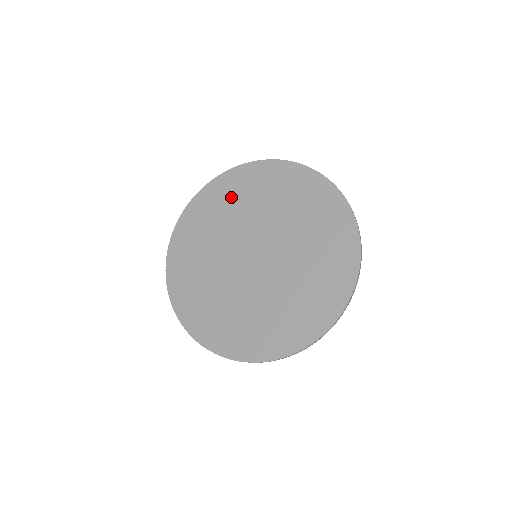
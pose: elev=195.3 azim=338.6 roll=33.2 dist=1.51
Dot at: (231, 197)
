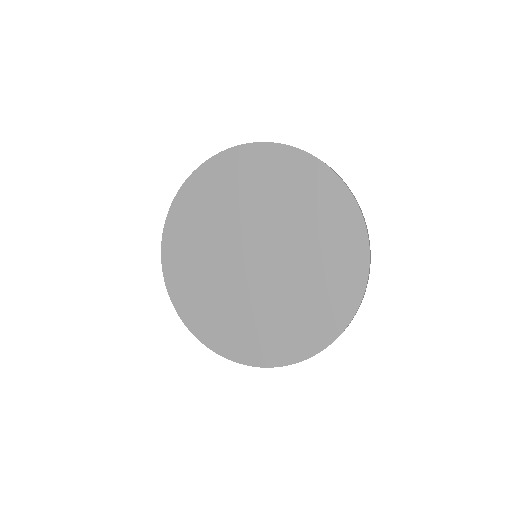
Dot at: (190, 233)
